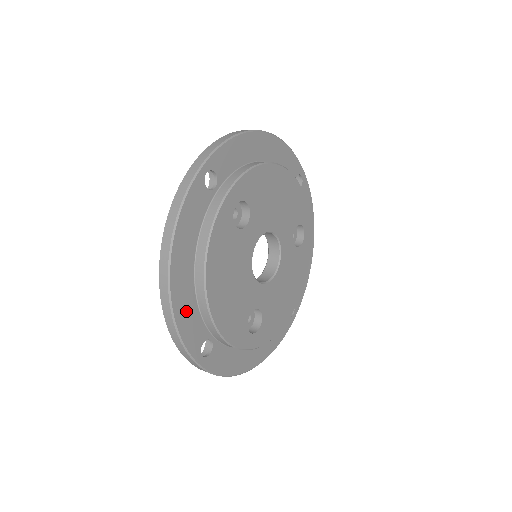
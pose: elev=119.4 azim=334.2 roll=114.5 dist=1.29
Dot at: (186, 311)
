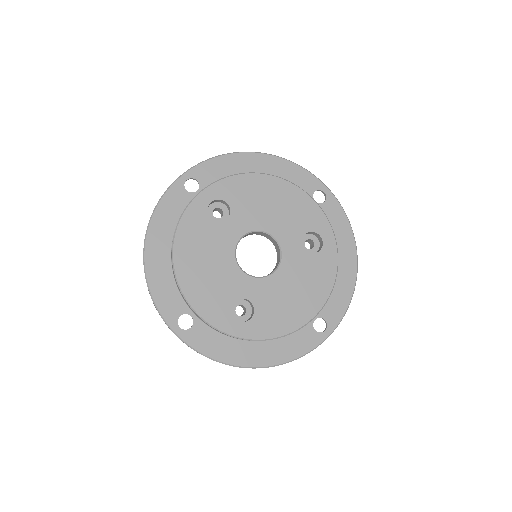
Dot at: (161, 281)
